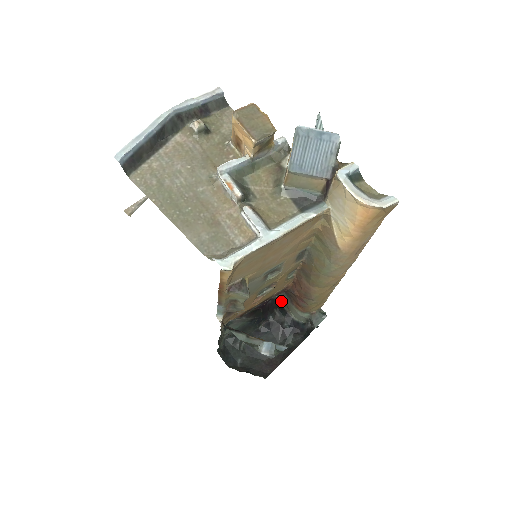
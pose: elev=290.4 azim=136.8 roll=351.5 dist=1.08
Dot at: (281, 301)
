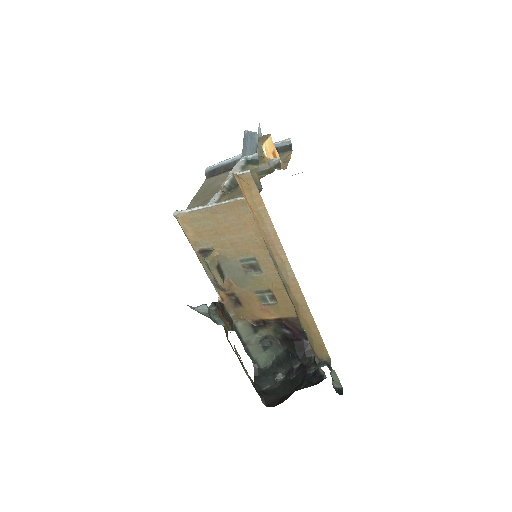
Dot at: occluded
